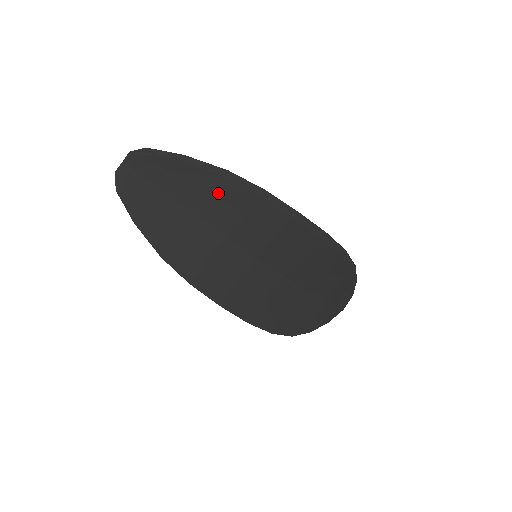
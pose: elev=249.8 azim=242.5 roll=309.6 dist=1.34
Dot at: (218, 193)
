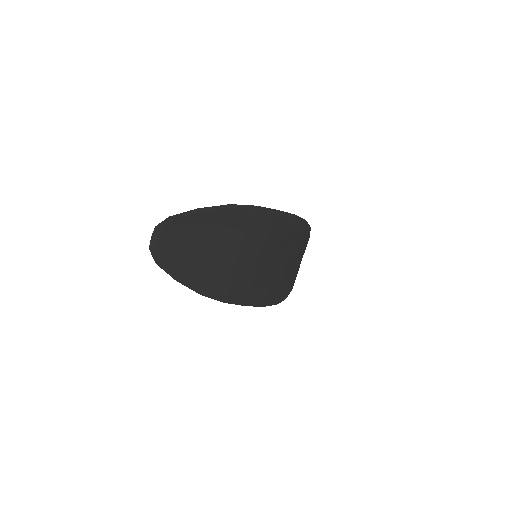
Dot at: (226, 225)
